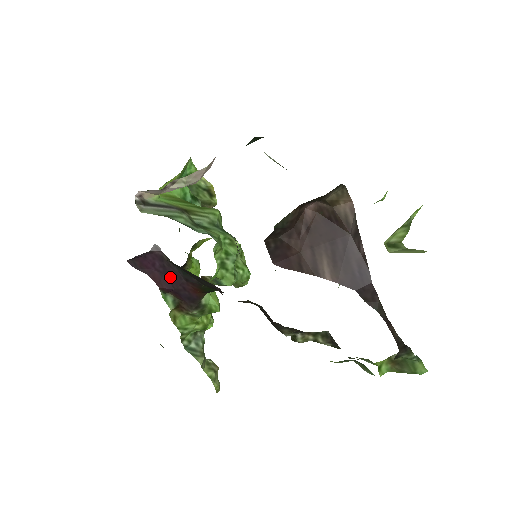
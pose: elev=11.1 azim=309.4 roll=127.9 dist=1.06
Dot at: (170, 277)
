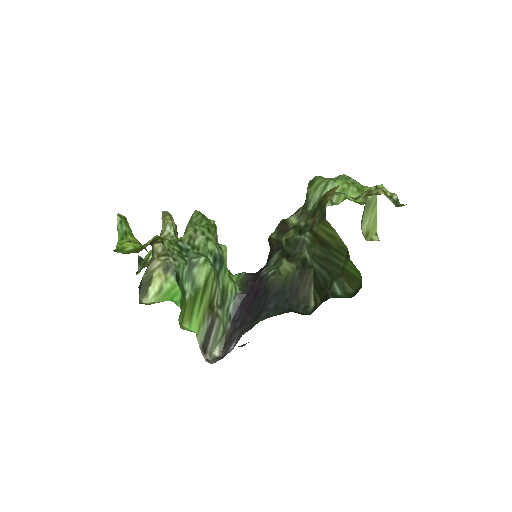
Dot at: occluded
